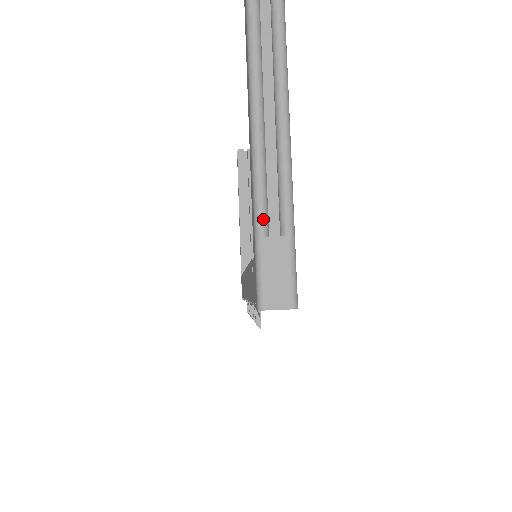
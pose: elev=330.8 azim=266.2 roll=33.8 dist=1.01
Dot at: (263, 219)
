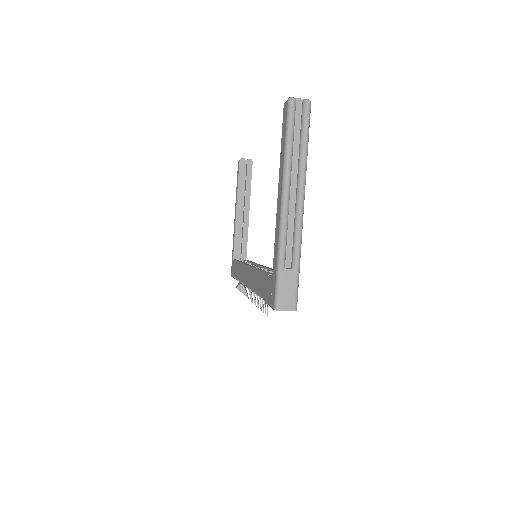
Dot at: (283, 258)
